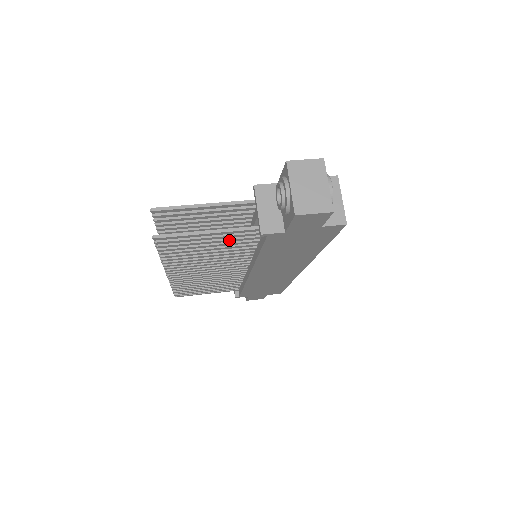
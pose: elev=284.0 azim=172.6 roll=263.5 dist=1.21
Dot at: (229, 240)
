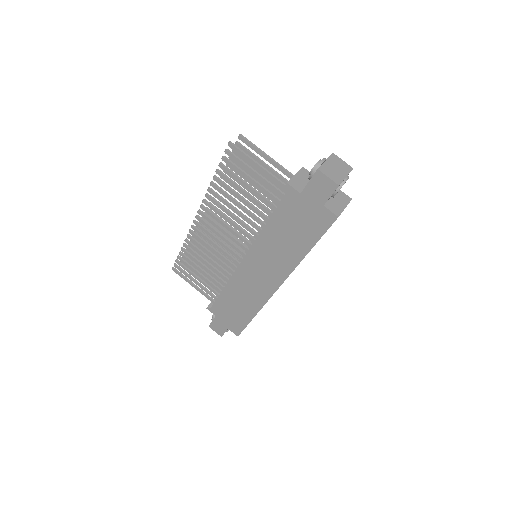
Dot at: (262, 189)
